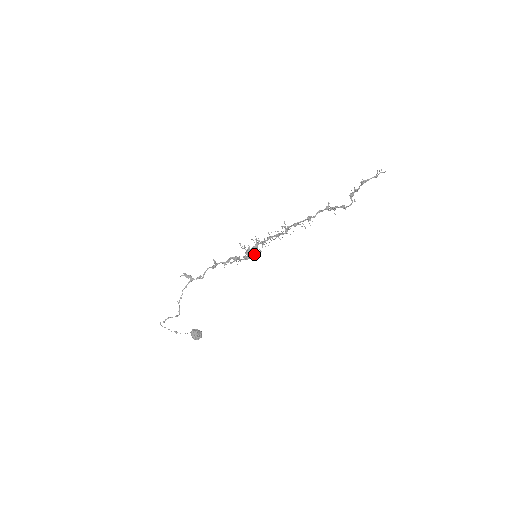
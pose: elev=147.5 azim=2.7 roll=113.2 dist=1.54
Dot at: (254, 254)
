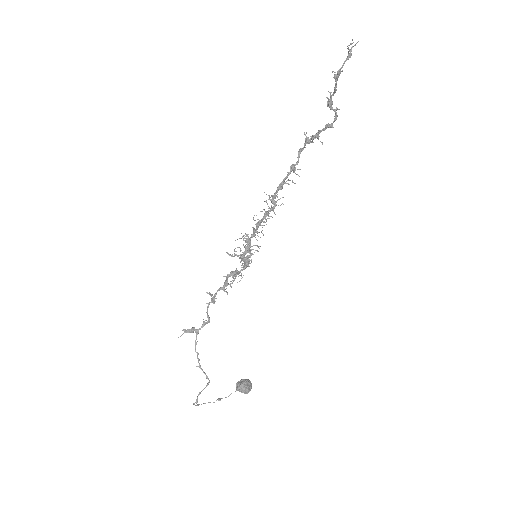
Dot at: occluded
